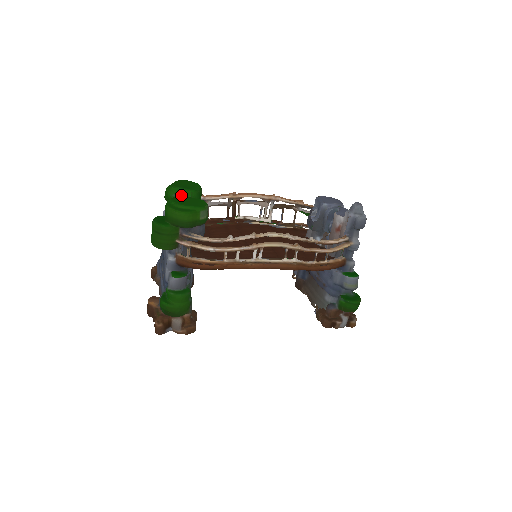
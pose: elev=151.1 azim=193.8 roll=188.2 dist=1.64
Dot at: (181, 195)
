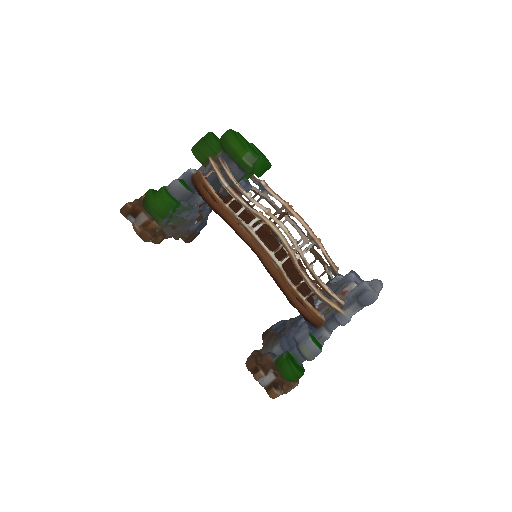
Dot at: occluded
